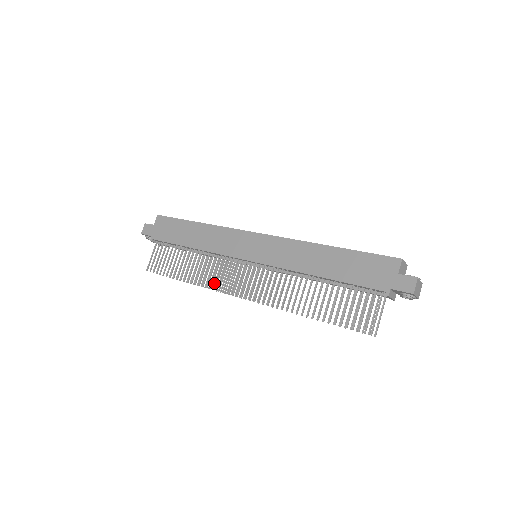
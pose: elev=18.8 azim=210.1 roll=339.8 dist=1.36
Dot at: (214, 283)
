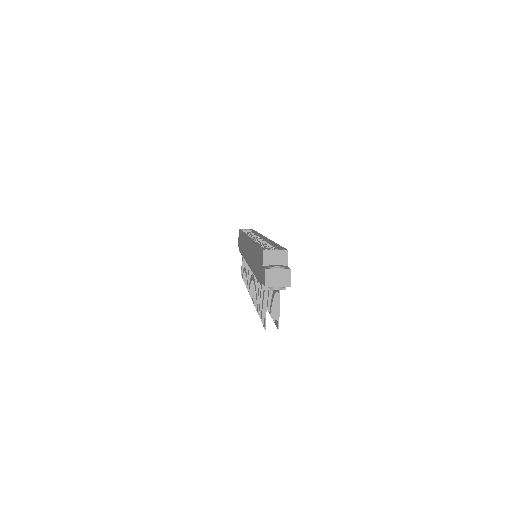
Dot at: occluded
